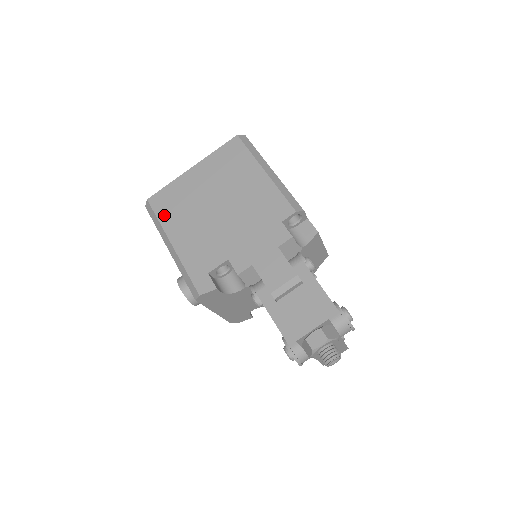
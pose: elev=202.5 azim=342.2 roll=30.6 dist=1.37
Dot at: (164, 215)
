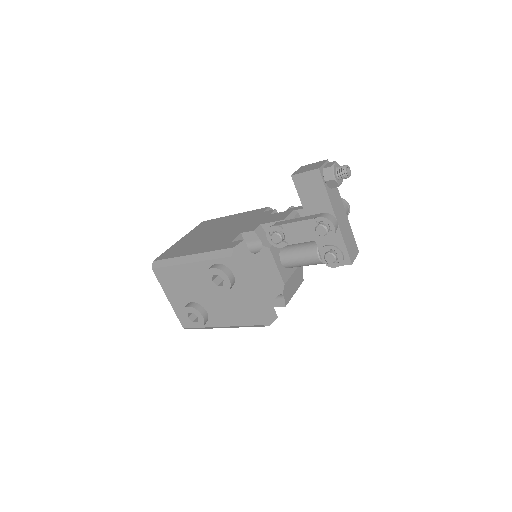
Dot at: (173, 255)
